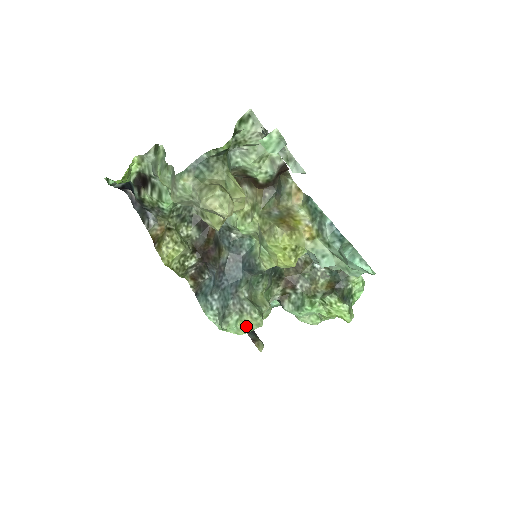
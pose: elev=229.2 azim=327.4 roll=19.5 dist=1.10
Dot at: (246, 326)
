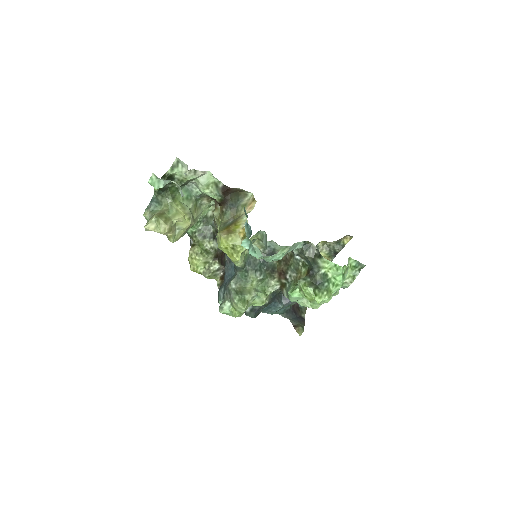
Dot at: (235, 310)
